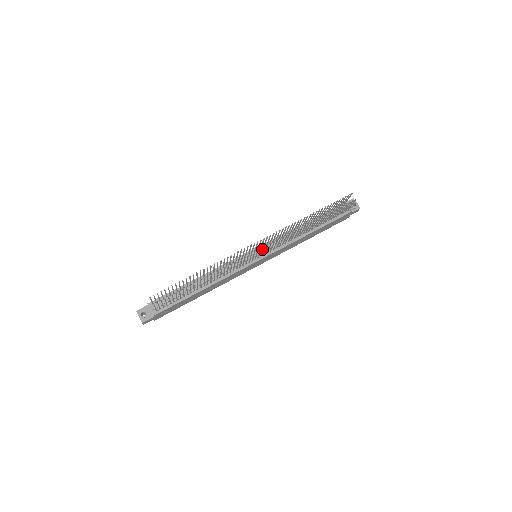
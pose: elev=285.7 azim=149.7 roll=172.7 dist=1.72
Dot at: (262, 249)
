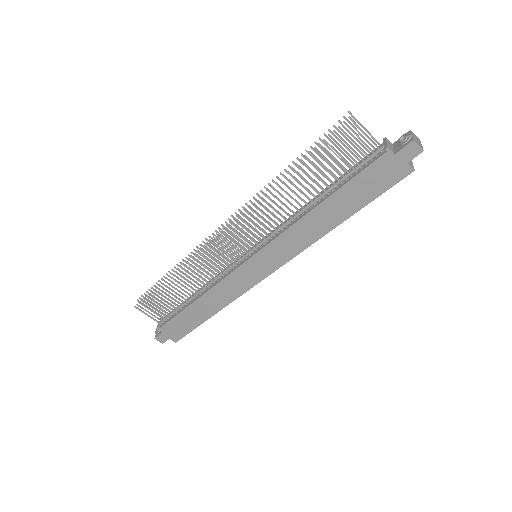
Dot at: (259, 244)
